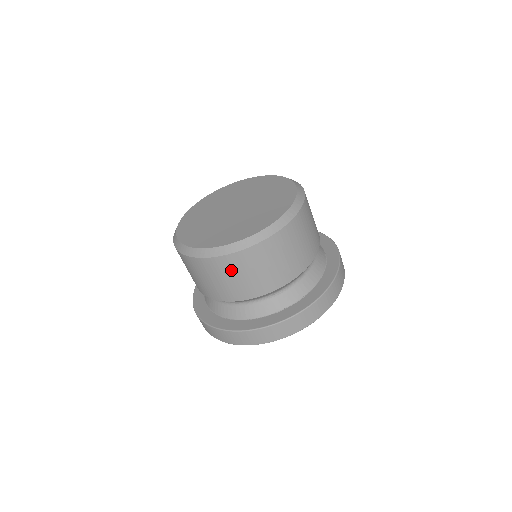
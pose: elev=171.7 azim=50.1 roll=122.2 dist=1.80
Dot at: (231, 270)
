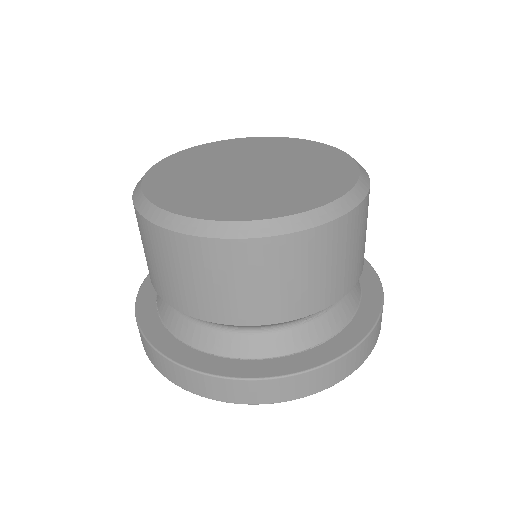
Dot at: (269, 267)
